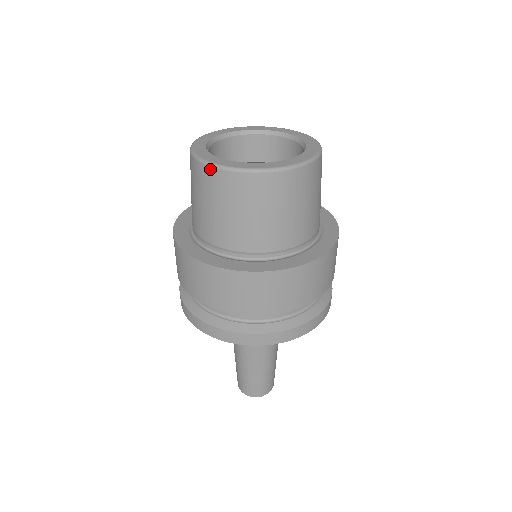
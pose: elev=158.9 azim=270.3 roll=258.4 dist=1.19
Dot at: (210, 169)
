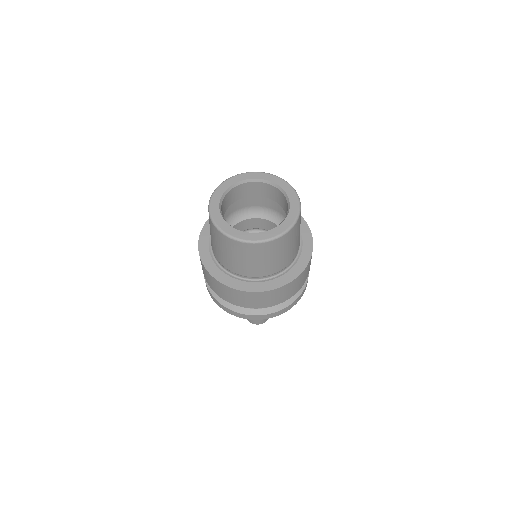
Dot at: (268, 243)
